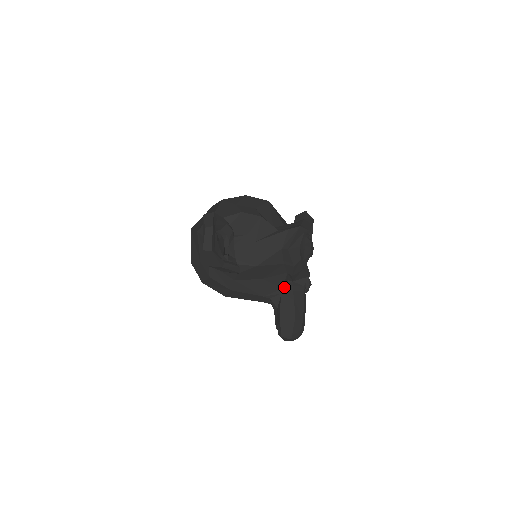
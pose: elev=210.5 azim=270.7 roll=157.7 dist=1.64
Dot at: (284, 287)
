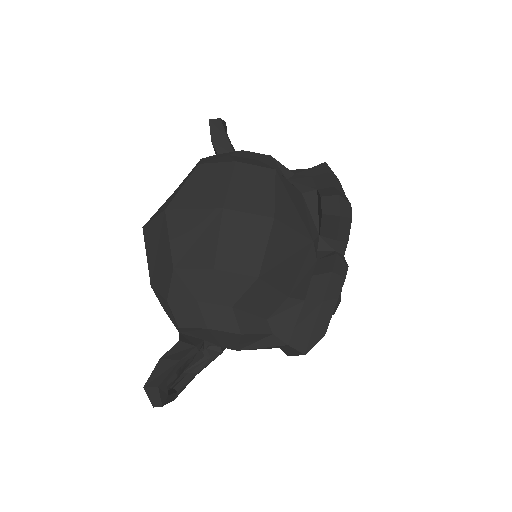
Dot at: occluded
